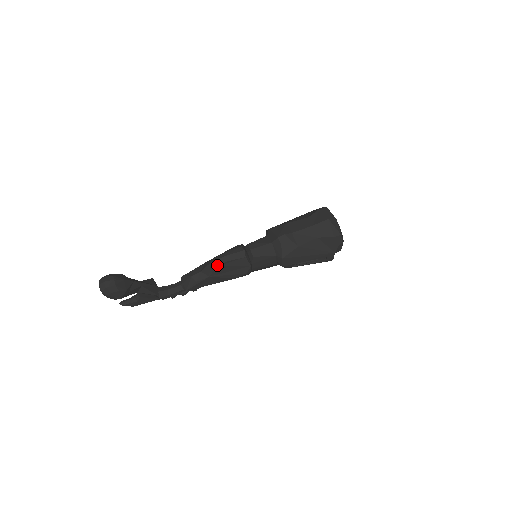
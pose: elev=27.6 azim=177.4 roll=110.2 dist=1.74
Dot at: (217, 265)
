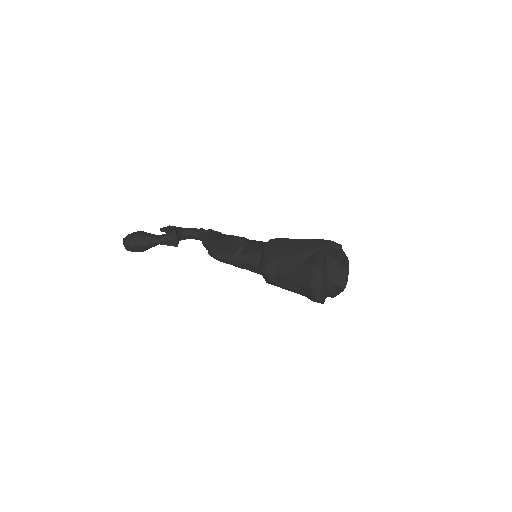
Dot at: (213, 257)
